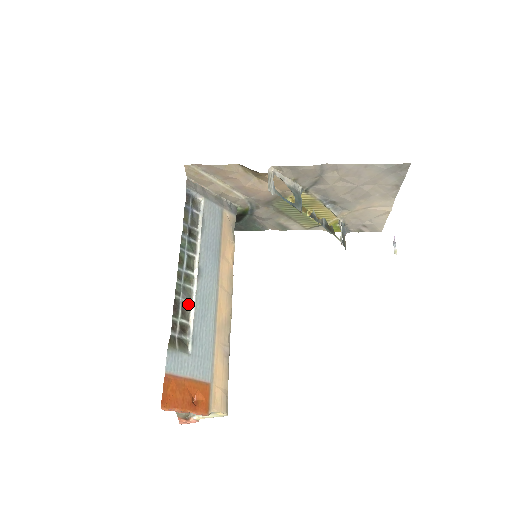
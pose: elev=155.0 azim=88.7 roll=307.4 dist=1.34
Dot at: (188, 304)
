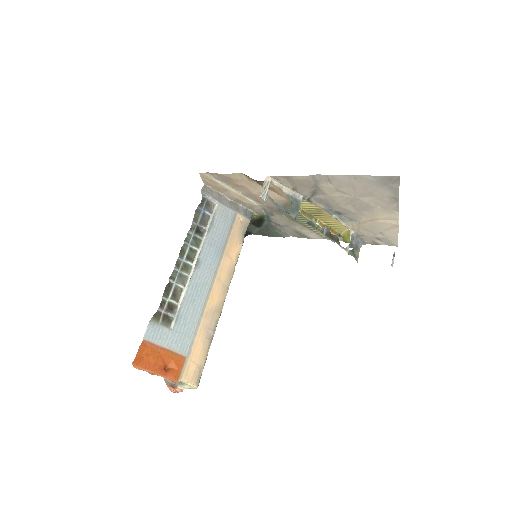
Dot at: (181, 288)
